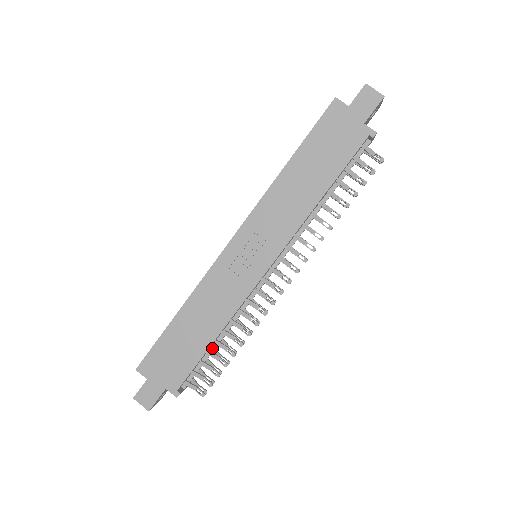
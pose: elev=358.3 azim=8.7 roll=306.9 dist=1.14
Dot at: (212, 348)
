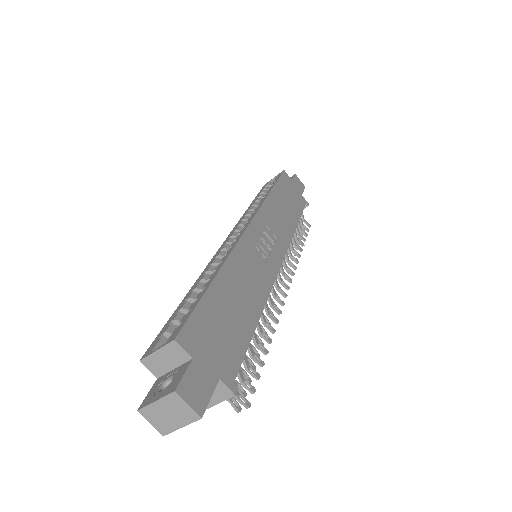
Dot at: occluded
